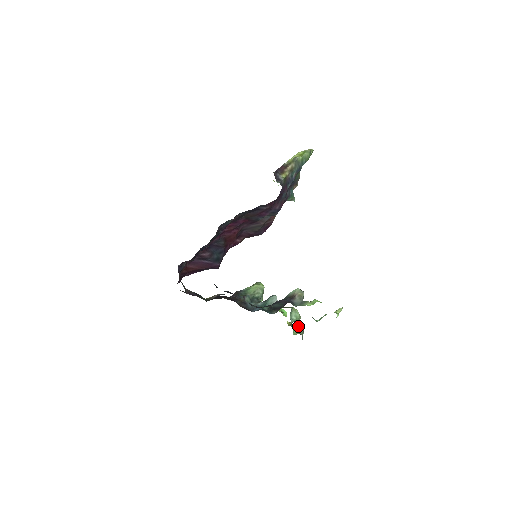
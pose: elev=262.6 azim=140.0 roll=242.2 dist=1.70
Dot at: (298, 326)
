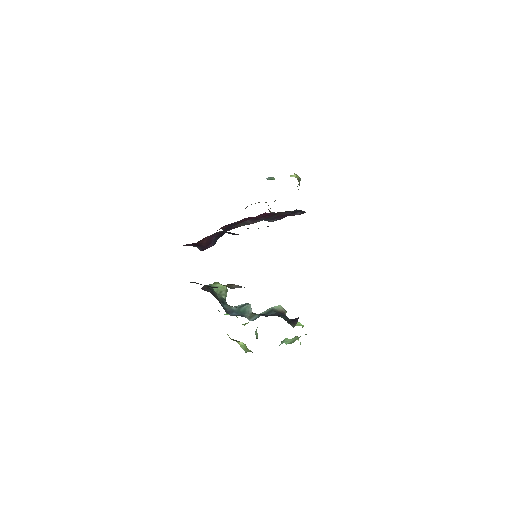
Dot at: (243, 343)
